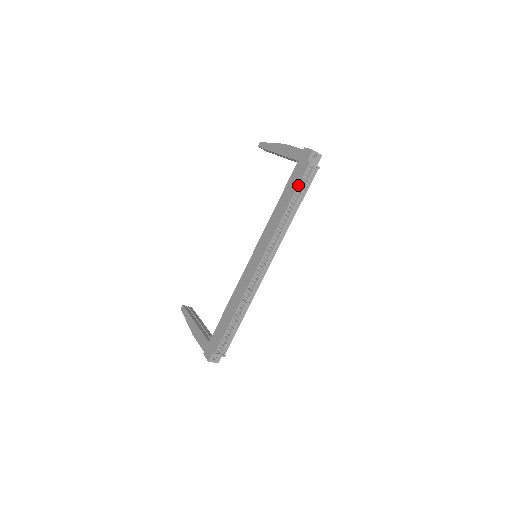
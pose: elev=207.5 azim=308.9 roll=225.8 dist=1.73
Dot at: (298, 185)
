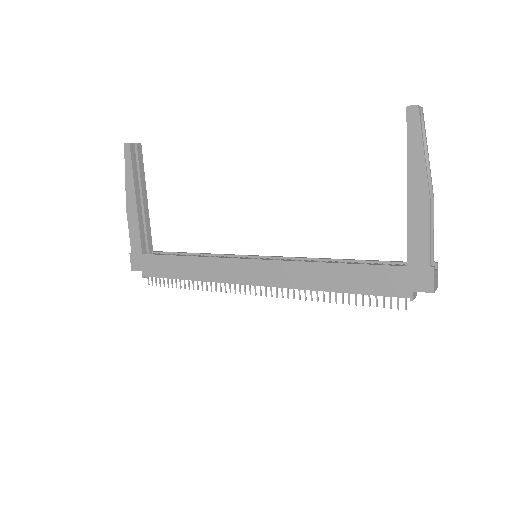
Dot at: (371, 294)
